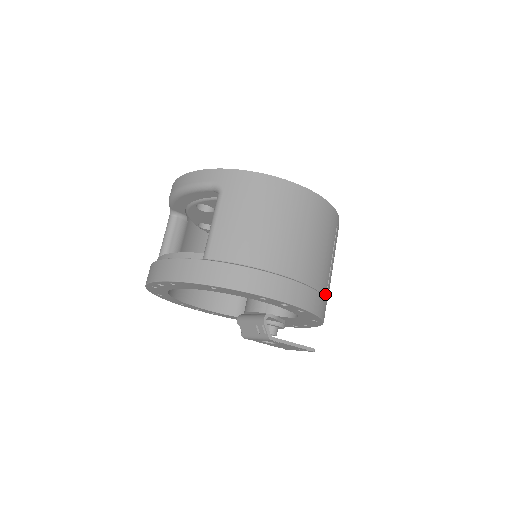
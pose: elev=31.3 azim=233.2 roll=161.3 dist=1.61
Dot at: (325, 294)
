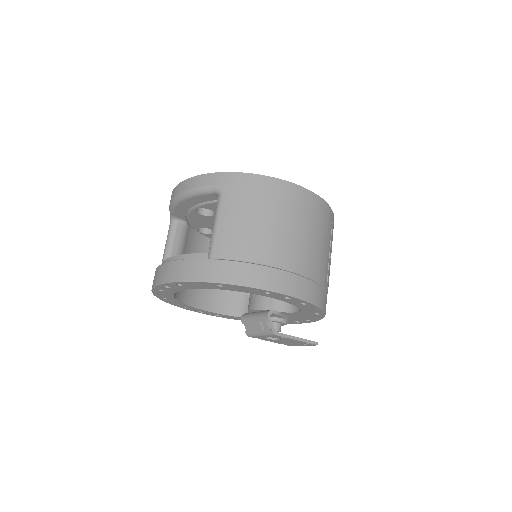
Dot at: (325, 287)
